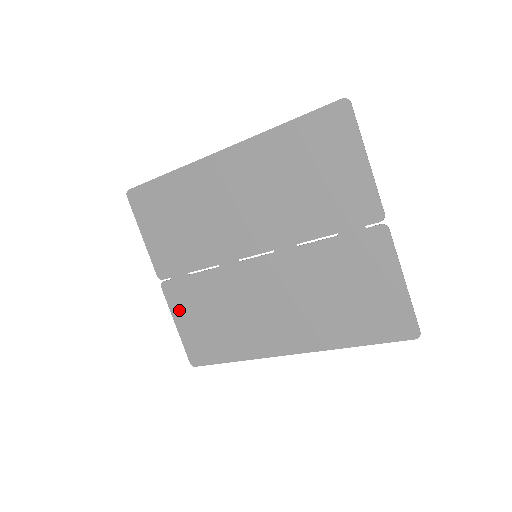
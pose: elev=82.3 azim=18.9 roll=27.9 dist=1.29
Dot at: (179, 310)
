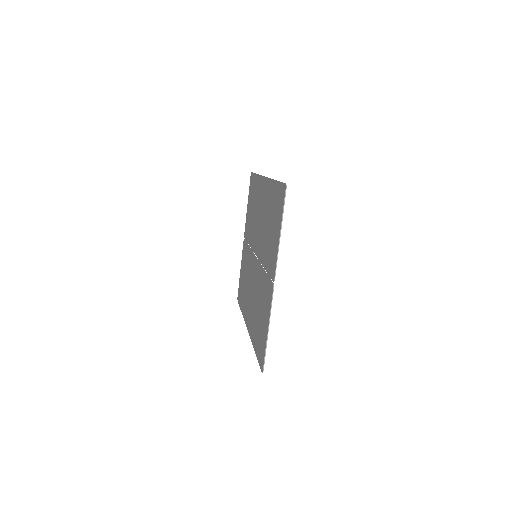
Dot at: (242, 261)
